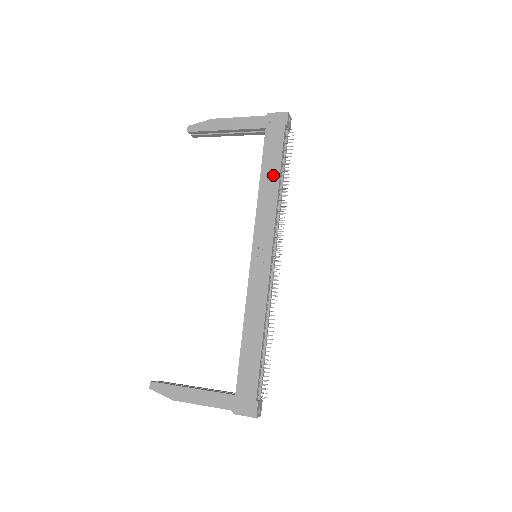
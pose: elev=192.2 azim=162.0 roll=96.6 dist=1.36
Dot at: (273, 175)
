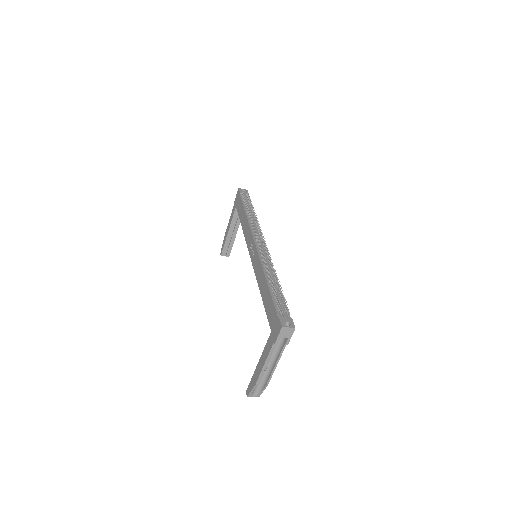
Dot at: (243, 215)
